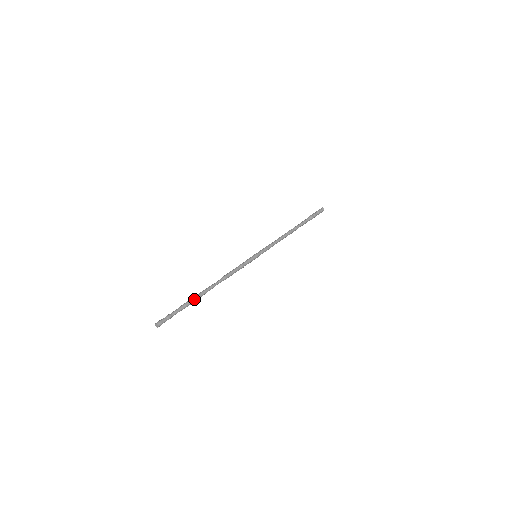
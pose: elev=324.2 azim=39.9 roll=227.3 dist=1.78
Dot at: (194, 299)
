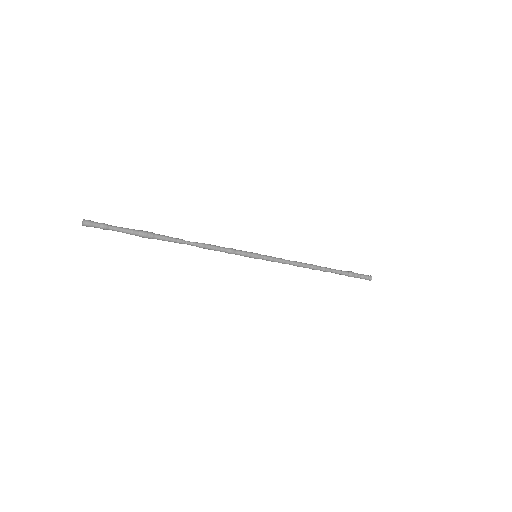
Dot at: (148, 234)
